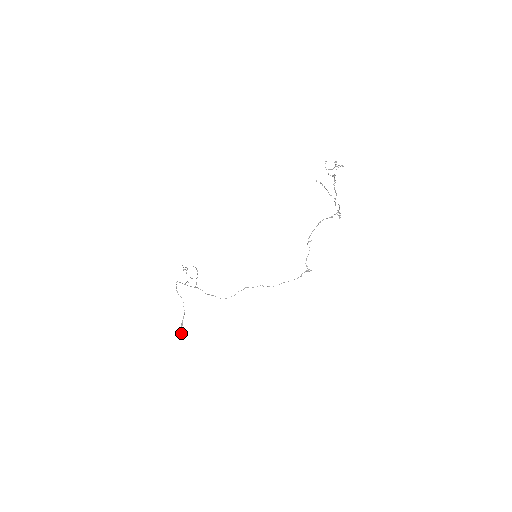
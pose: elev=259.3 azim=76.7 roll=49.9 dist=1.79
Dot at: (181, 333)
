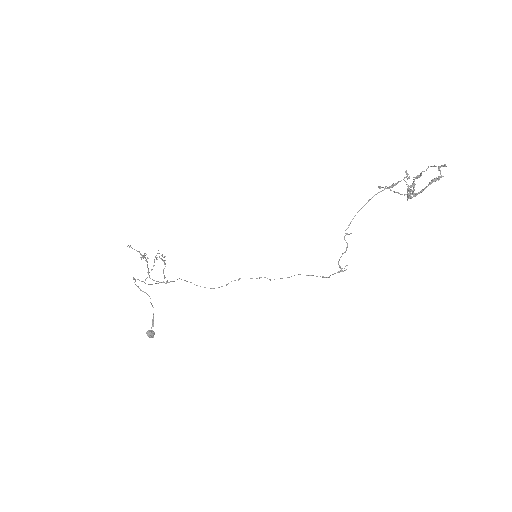
Dot at: (153, 332)
